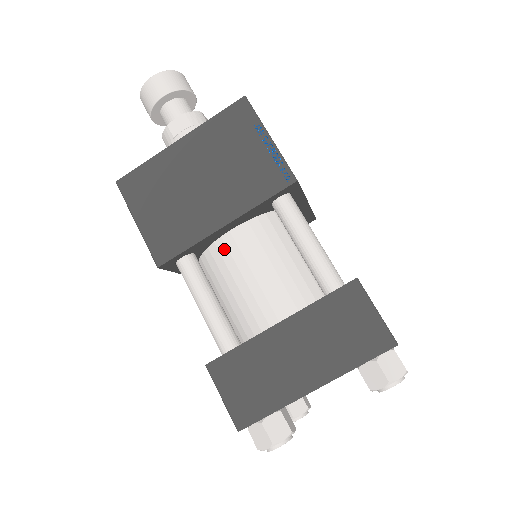
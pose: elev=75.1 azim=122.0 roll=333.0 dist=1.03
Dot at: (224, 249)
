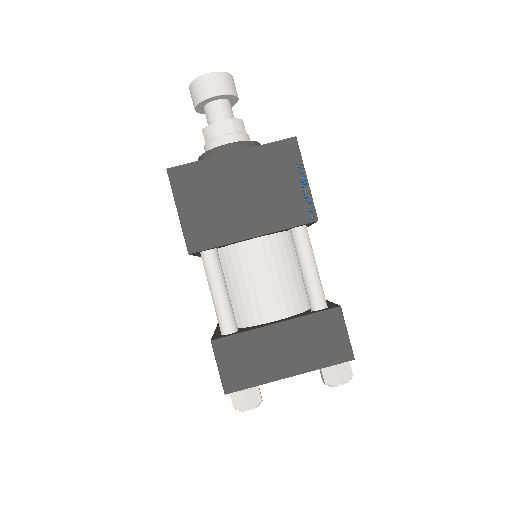
Dot at: (243, 252)
